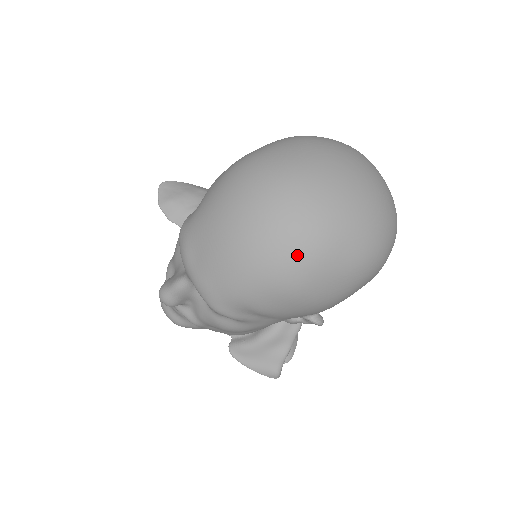
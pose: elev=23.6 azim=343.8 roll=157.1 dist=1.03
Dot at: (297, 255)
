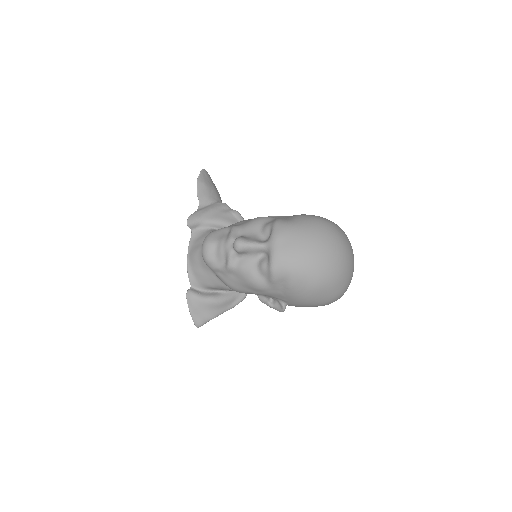
Dot at: (330, 275)
